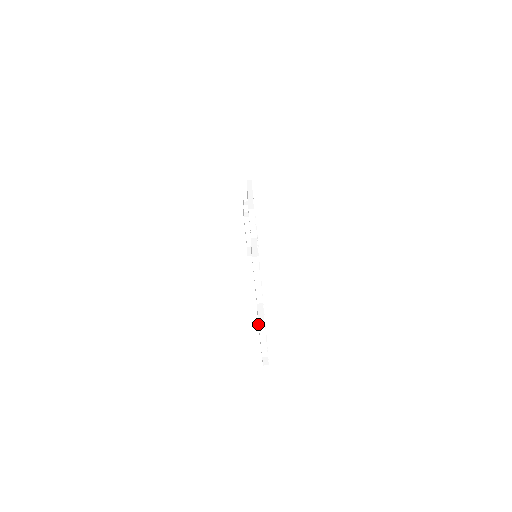
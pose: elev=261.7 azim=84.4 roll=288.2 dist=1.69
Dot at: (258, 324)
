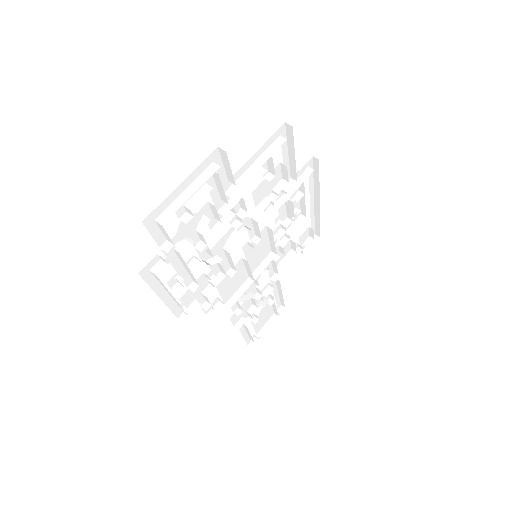
Dot at: (207, 165)
